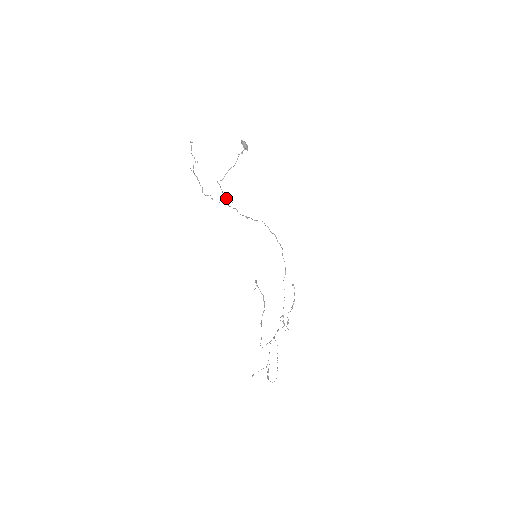
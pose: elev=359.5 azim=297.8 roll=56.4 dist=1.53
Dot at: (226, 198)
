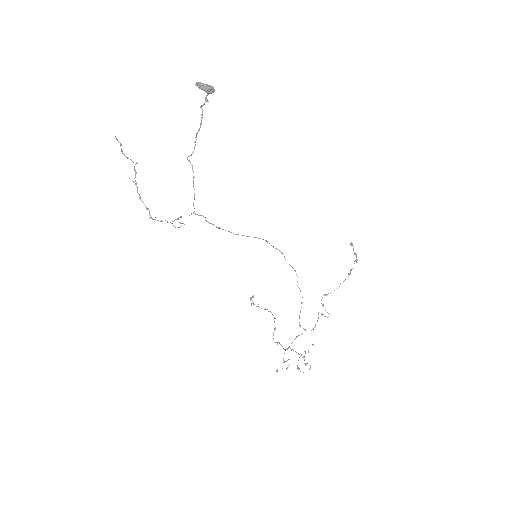
Dot at: (194, 194)
